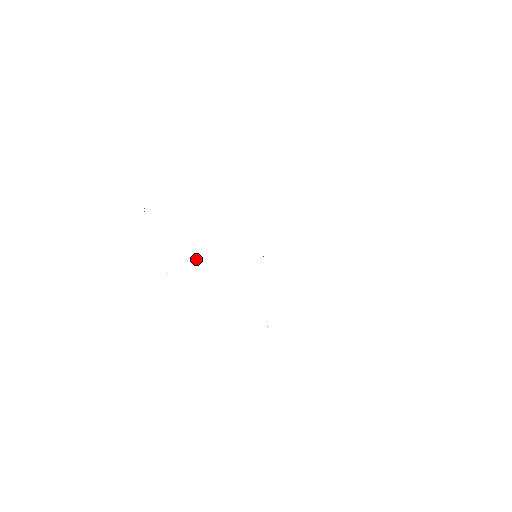
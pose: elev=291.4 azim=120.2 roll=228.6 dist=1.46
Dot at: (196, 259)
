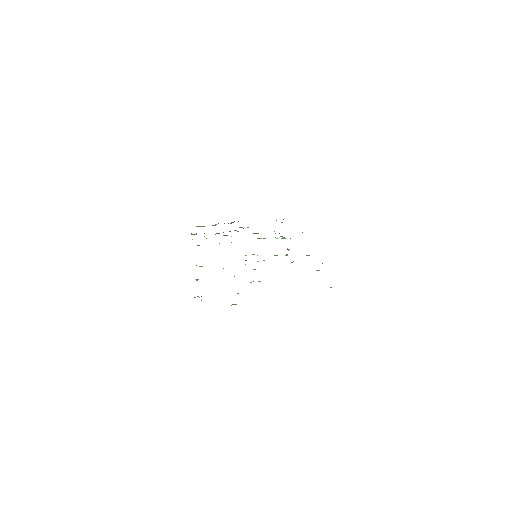
Dot at: occluded
